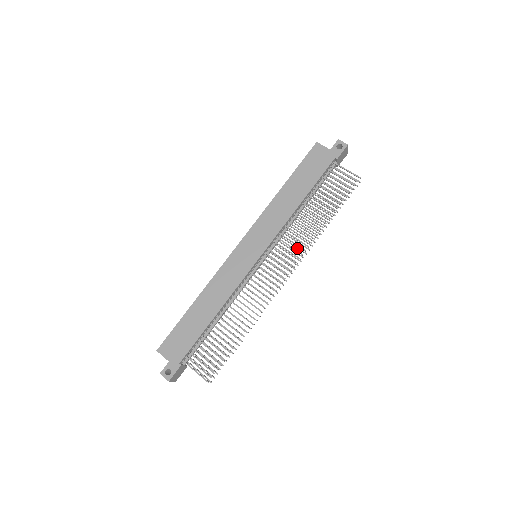
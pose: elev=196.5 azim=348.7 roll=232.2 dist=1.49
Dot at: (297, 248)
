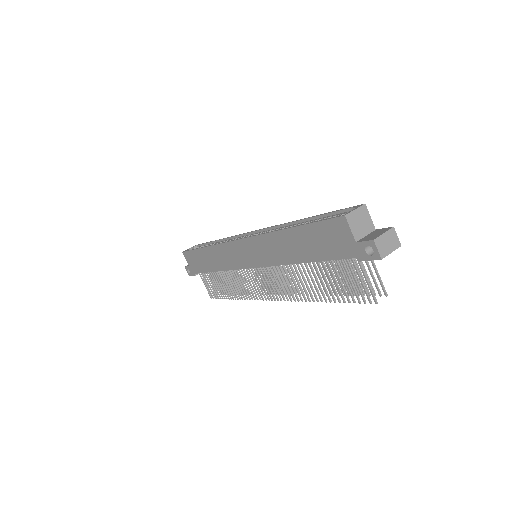
Dot at: occluded
